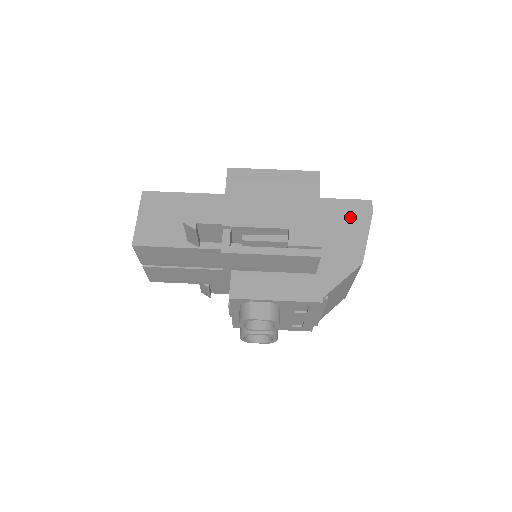
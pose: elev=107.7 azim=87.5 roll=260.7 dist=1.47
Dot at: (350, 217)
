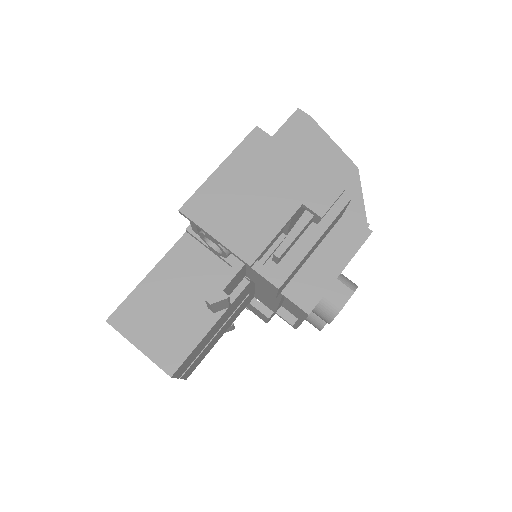
Dot at: (302, 140)
